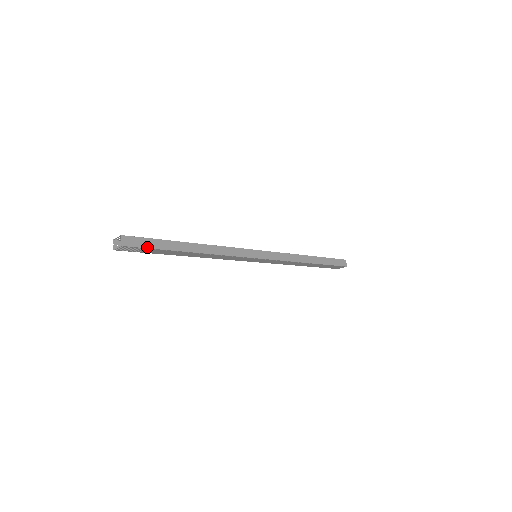
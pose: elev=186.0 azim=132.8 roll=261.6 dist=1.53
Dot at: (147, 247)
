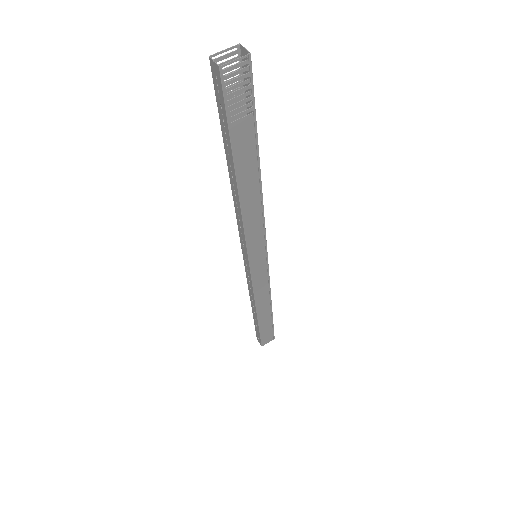
Dot at: (253, 98)
